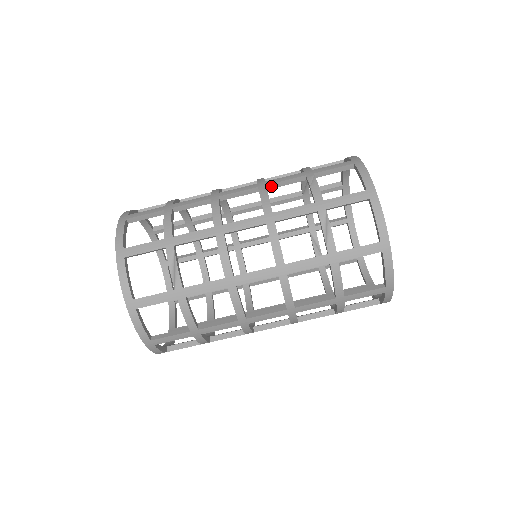
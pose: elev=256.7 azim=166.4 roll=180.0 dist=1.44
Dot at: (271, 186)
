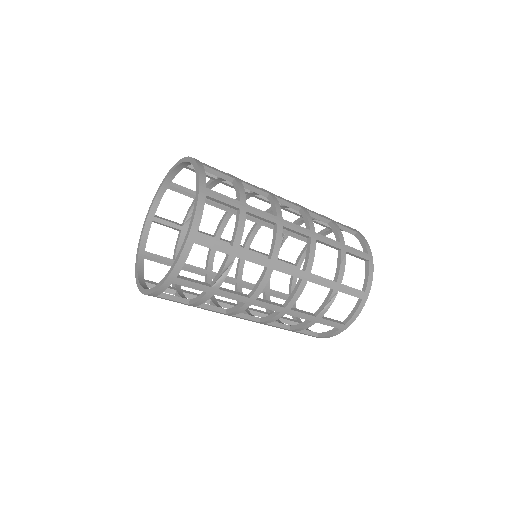
Dot at: (317, 241)
